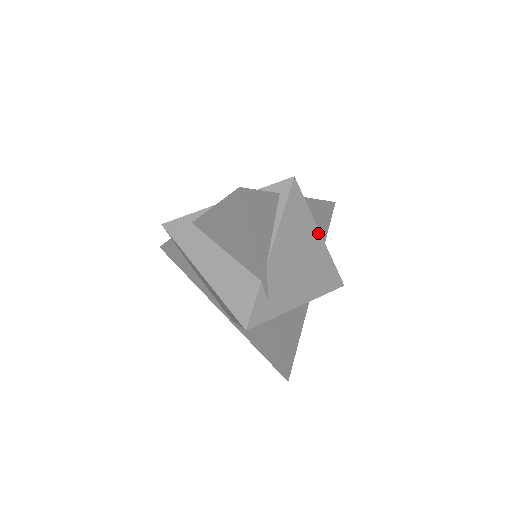
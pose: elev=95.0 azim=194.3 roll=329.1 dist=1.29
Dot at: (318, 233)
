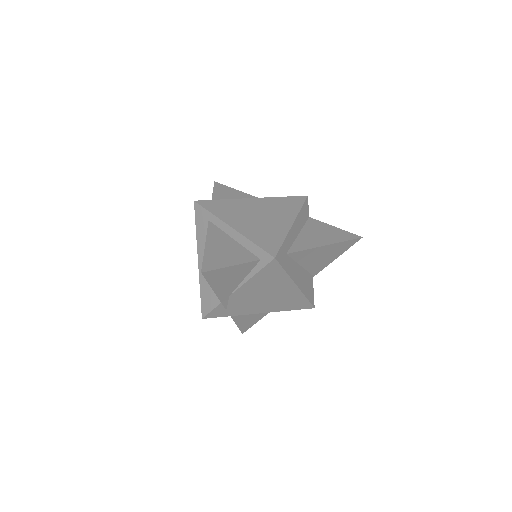
Dot at: (293, 284)
